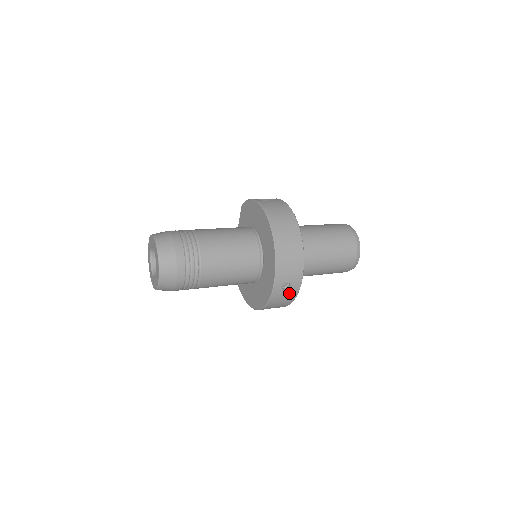
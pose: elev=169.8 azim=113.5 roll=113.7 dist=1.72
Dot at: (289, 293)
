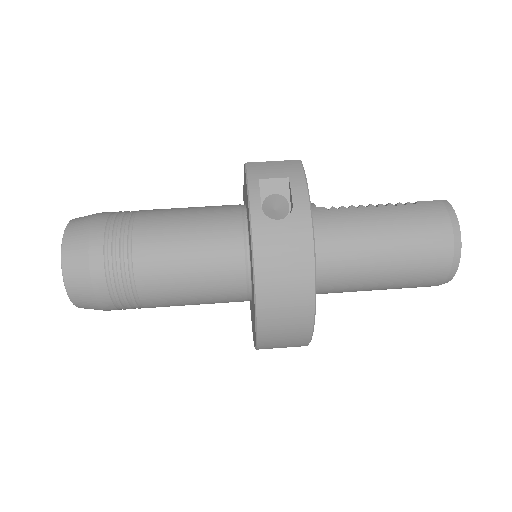
Dot at: occluded
